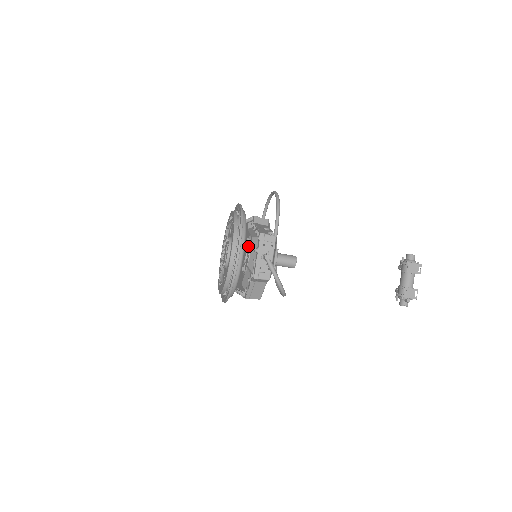
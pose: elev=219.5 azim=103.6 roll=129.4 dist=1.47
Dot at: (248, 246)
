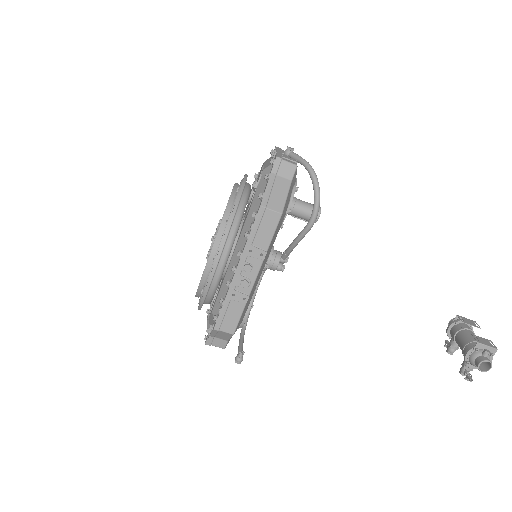
Dot at: (257, 177)
